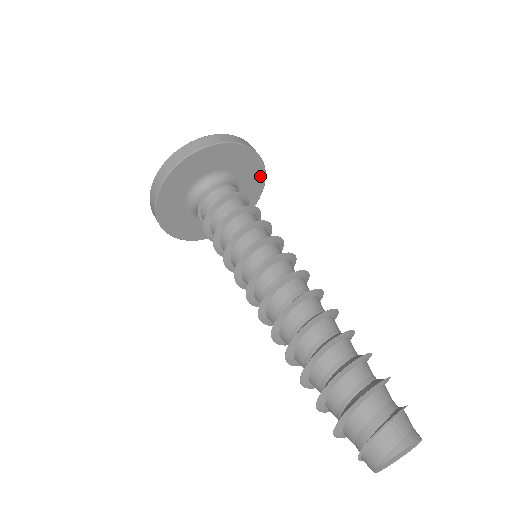
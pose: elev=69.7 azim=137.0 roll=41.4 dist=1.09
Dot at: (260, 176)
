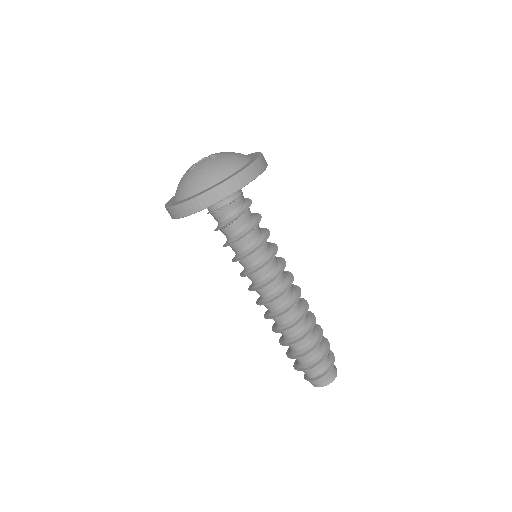
Dot at: occluded
